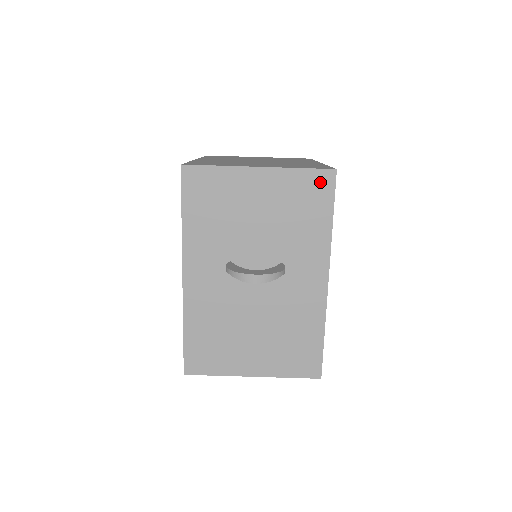
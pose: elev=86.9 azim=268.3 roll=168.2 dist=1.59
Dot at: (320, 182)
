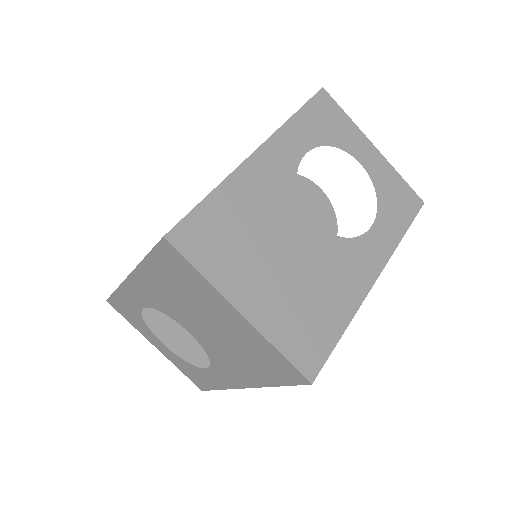
Dot at: (410, 199)
